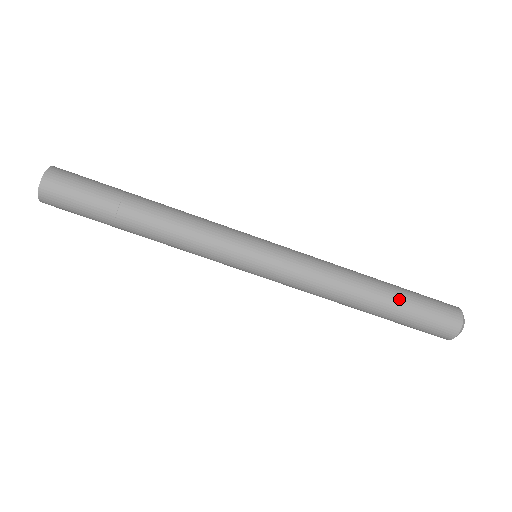
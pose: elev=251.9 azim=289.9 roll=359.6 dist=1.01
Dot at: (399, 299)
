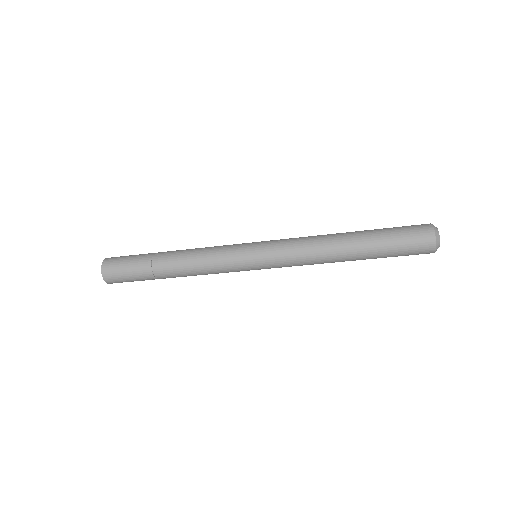
Dot at: (373, 245)
